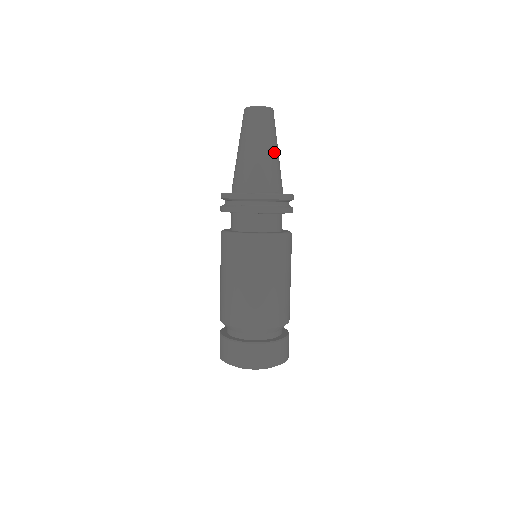
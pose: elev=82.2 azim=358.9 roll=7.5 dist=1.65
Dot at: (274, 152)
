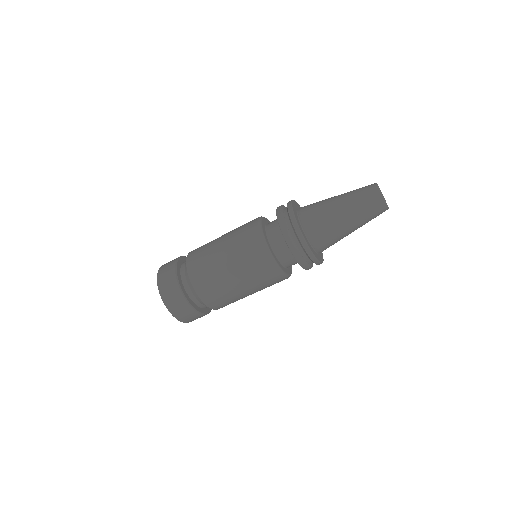
Dot at: (347, 226)
